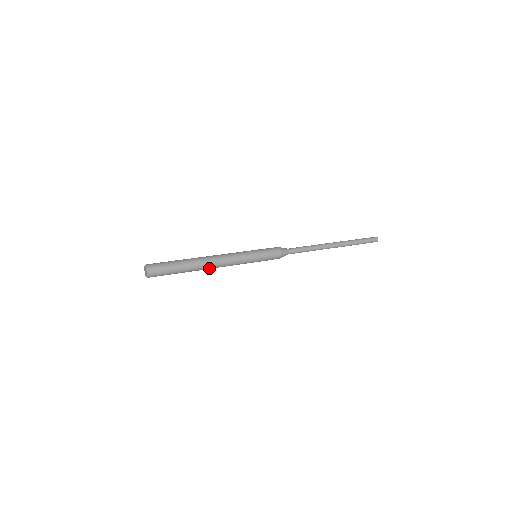
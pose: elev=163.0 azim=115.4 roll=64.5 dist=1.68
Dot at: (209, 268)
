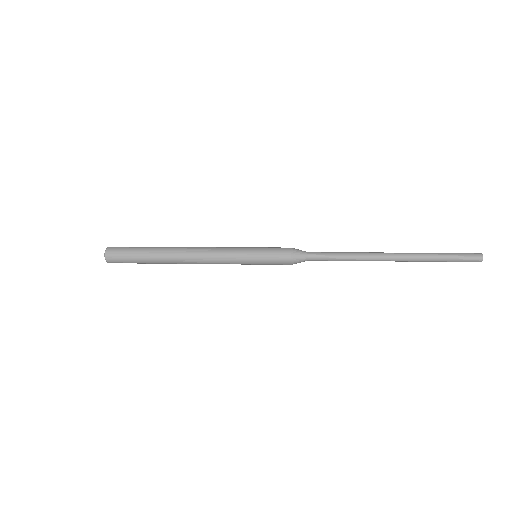
Dot at: (185, 263)
